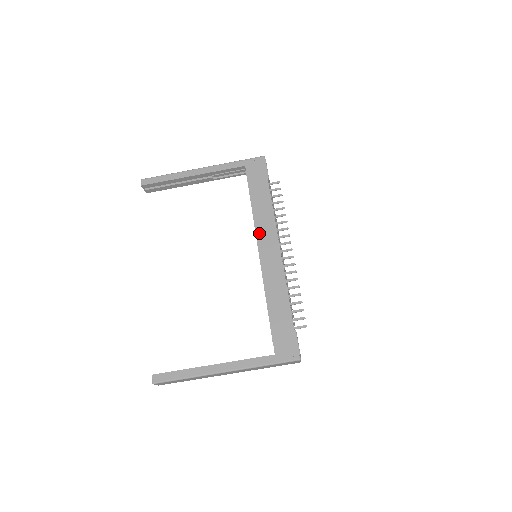
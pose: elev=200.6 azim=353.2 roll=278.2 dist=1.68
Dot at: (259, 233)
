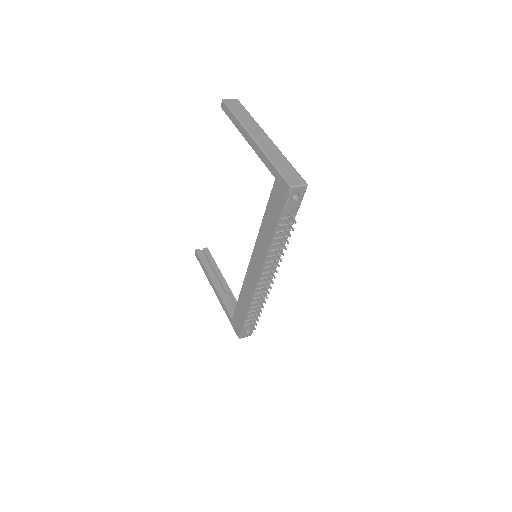
Dot at: (256, 248)
